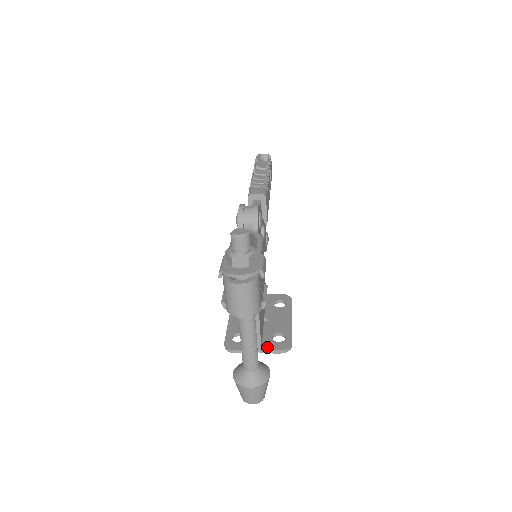
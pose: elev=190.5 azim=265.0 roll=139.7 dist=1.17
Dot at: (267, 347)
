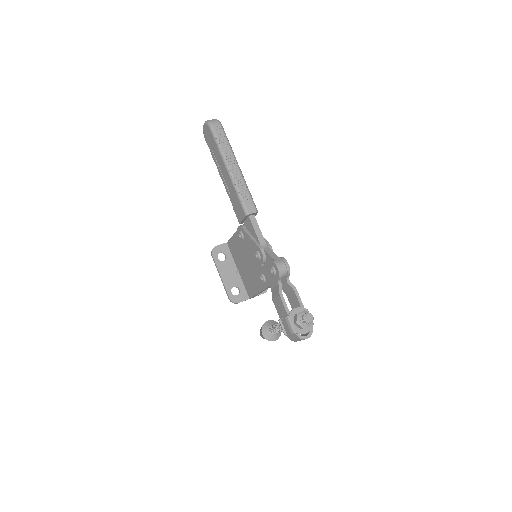
Dot at: occluded
